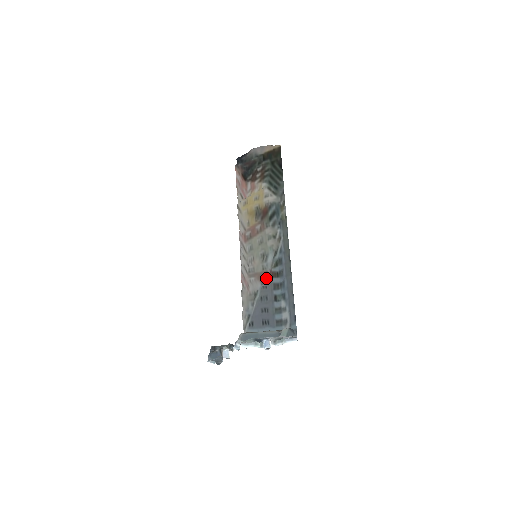
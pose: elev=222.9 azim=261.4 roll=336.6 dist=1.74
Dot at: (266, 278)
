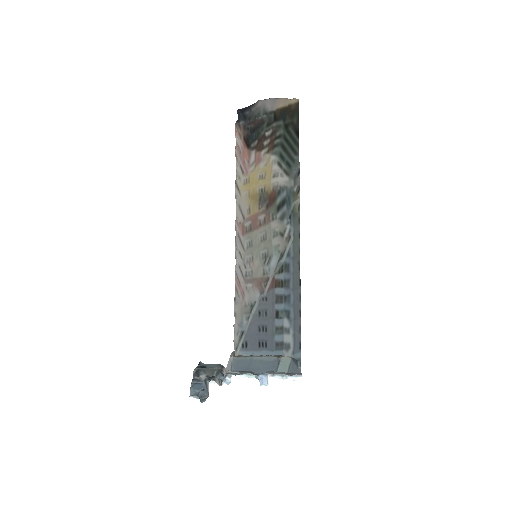
Dot at: (267, 286)
